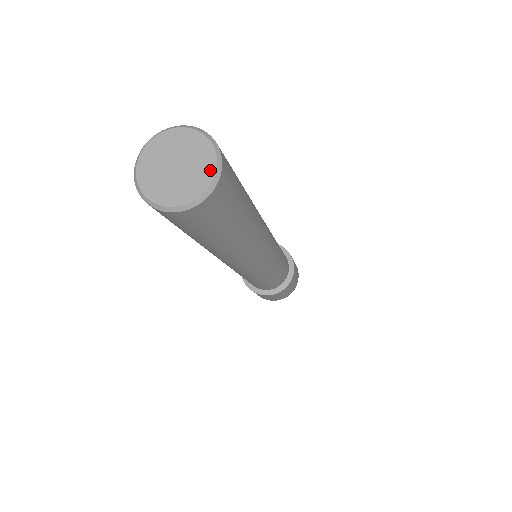
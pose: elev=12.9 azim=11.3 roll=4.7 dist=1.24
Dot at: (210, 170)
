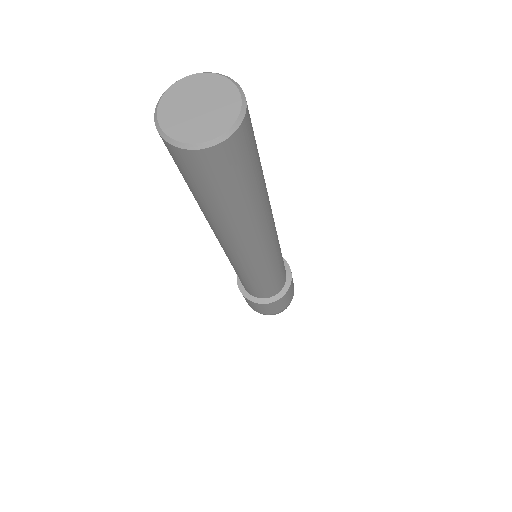
Dot at: (234, 95)
